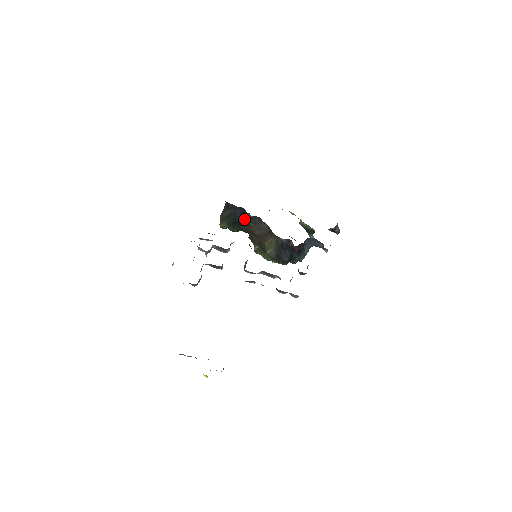
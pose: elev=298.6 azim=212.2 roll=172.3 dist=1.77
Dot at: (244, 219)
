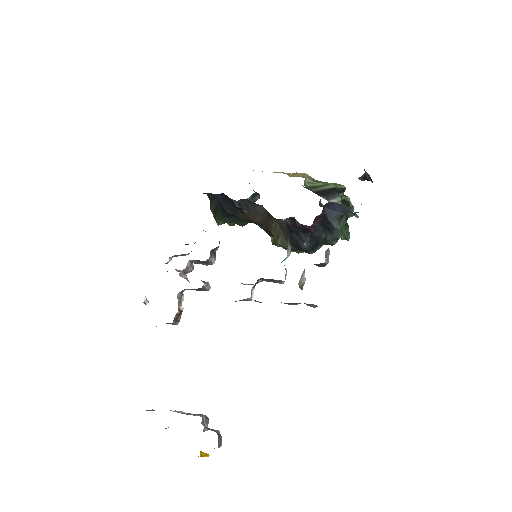
Dot at: (233, 208)
